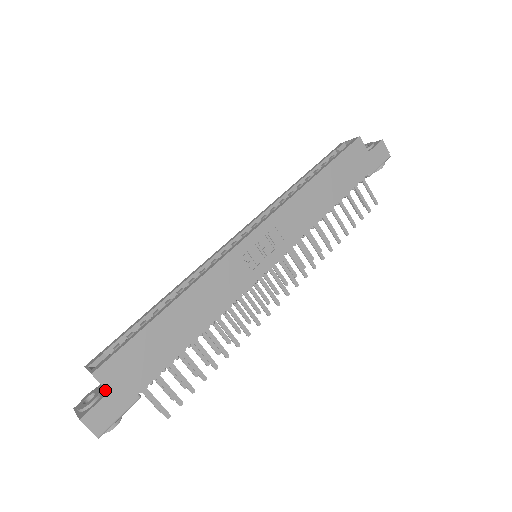
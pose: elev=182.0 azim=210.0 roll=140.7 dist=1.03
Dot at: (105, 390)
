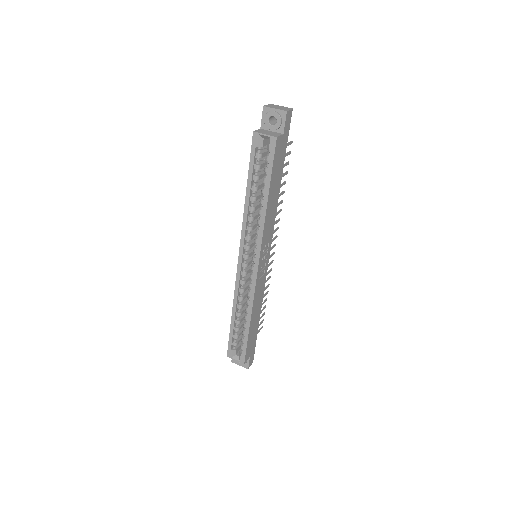
Dot at: occluded
